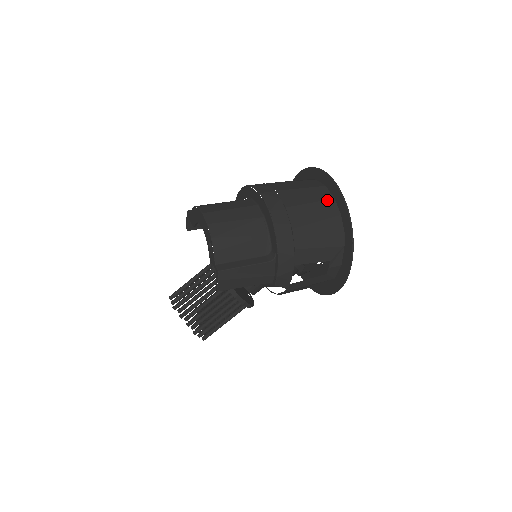
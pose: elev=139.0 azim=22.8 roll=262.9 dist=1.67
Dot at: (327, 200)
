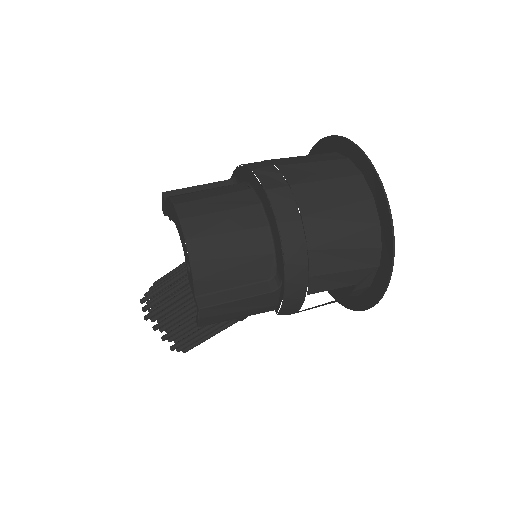
Dot at: (363, 201)
